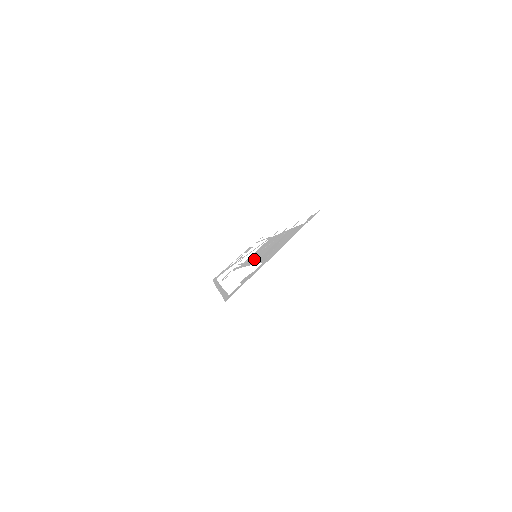
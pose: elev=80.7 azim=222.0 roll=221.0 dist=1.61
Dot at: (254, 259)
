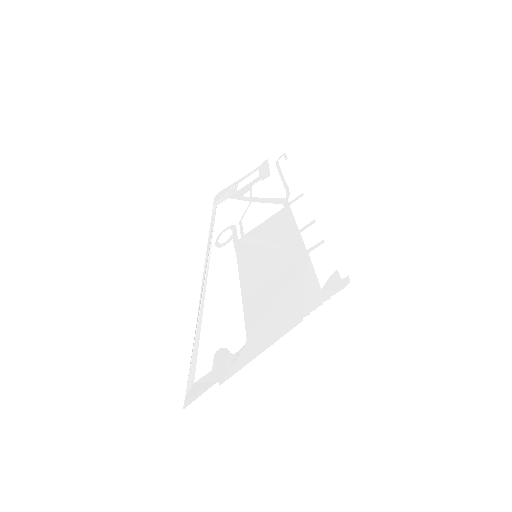
Dot at: (250, 271)
